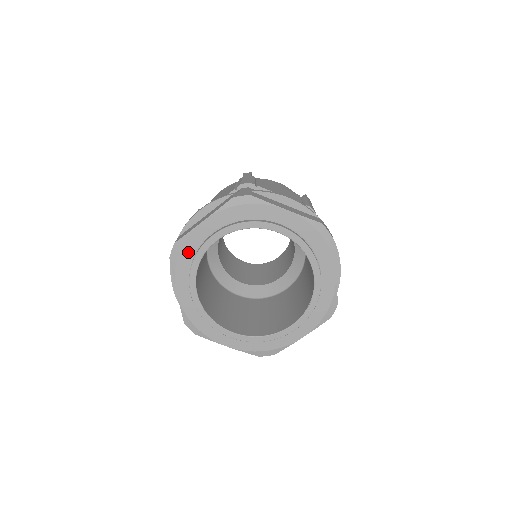
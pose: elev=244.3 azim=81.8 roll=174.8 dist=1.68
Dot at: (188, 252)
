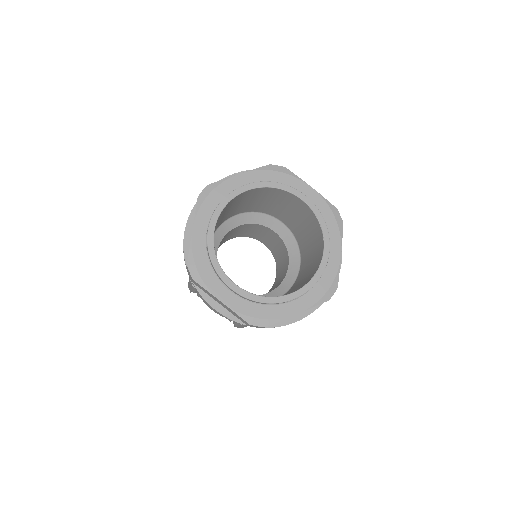
Dot at: (218, 195)
